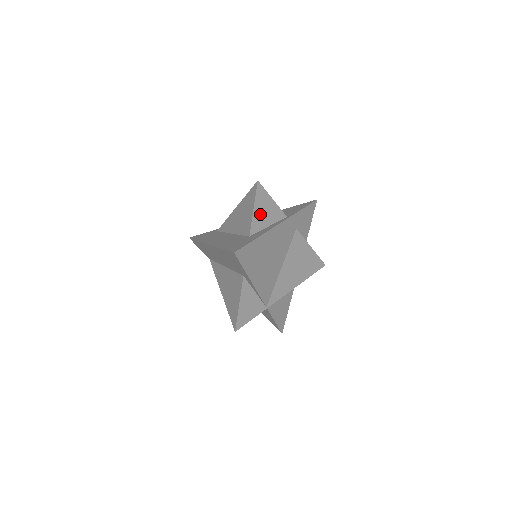
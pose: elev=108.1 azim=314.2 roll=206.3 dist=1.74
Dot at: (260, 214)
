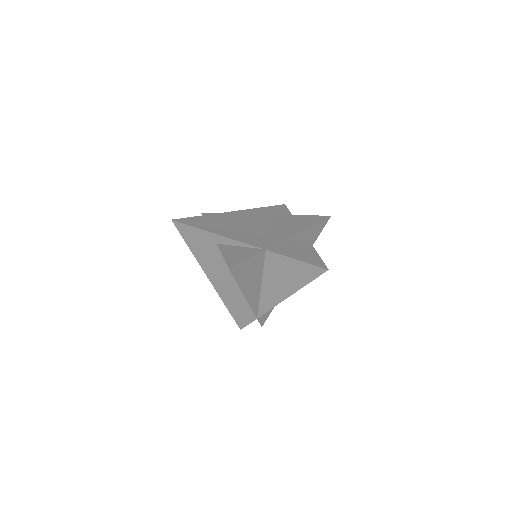
Dot at: occluded
